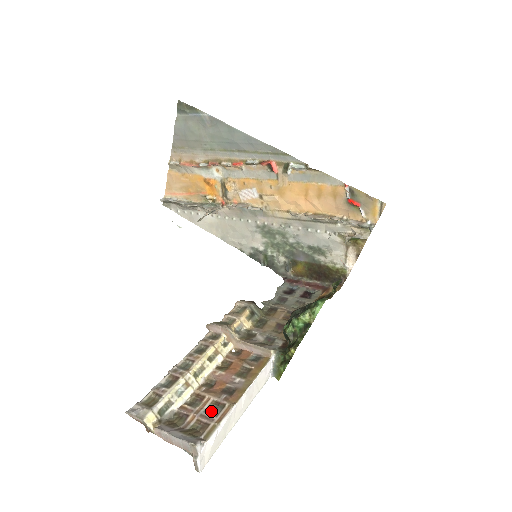
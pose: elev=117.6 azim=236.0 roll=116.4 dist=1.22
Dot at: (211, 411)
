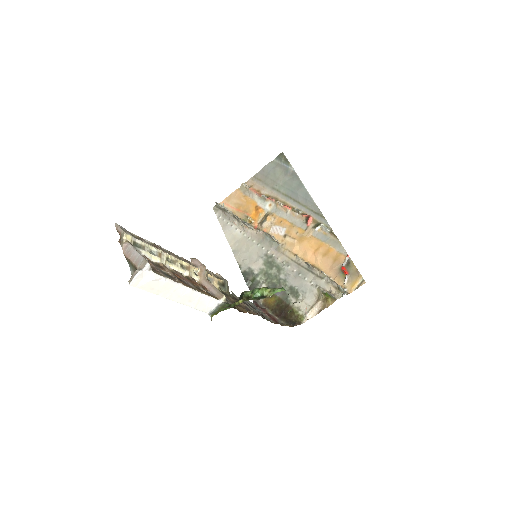
Dot at: (164, 273)
